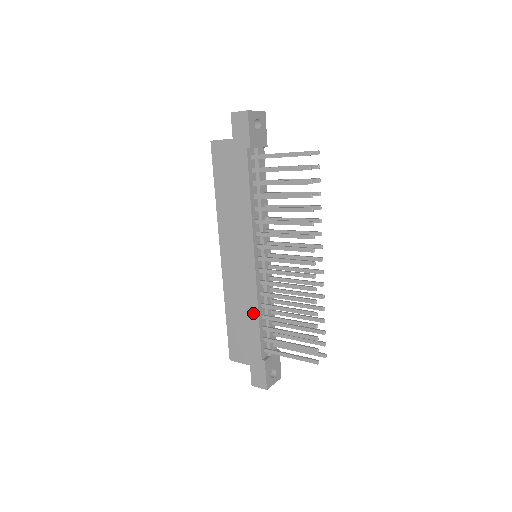
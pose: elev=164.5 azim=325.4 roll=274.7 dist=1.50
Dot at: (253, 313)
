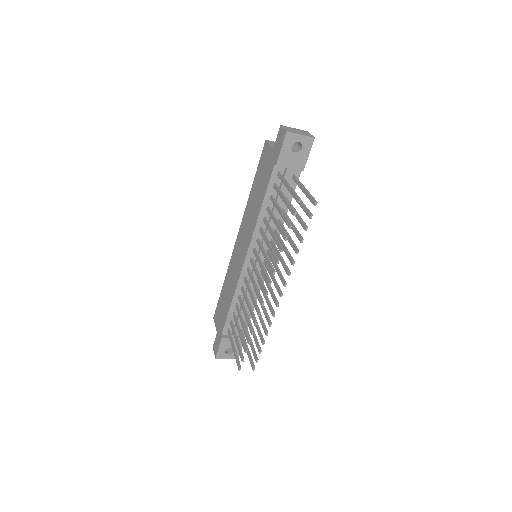
Dot at: (231, 297)
